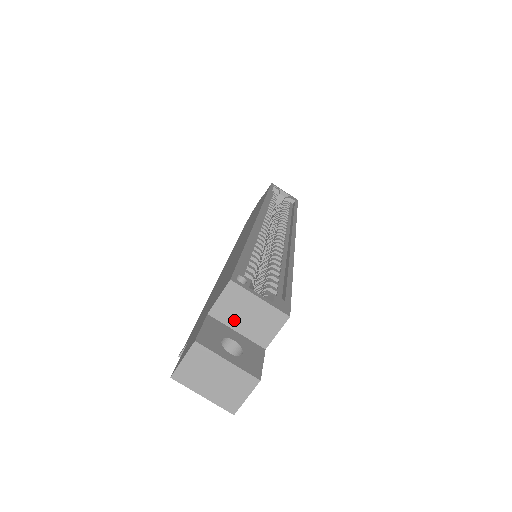
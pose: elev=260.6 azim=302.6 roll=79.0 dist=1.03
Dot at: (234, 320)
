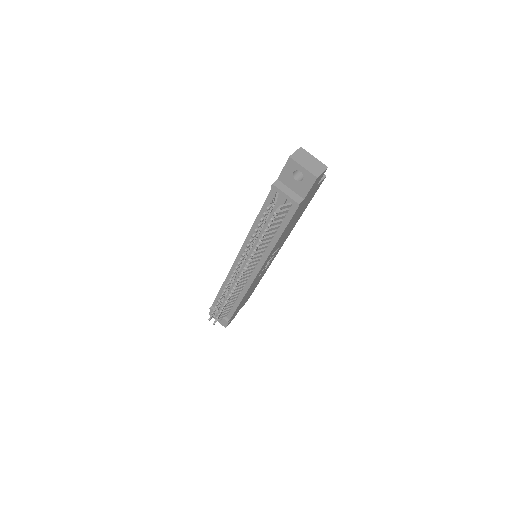
Dot at: occluded
